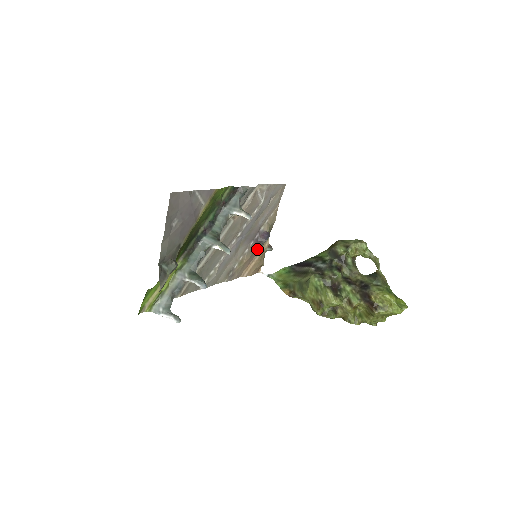
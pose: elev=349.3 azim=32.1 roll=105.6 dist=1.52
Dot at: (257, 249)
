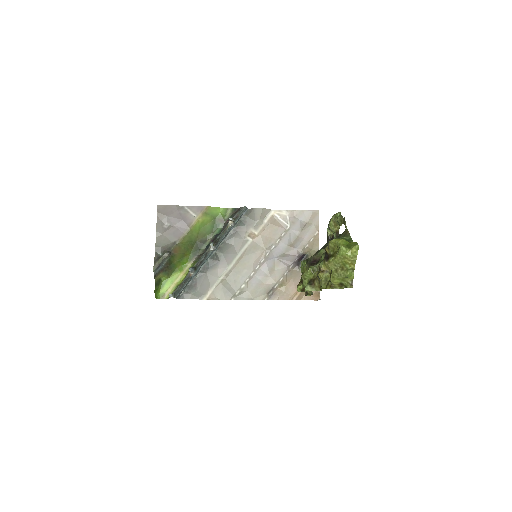
Dot at: occluded
